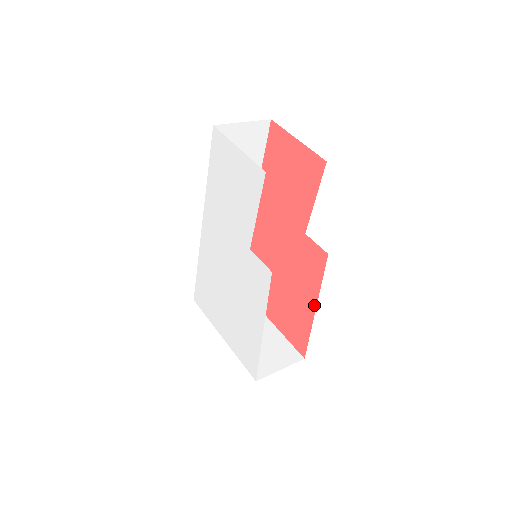
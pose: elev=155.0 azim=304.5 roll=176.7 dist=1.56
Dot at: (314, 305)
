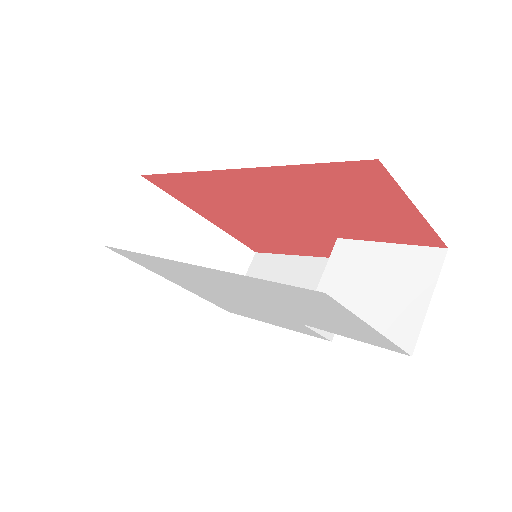
Dot at: (303, 254)
